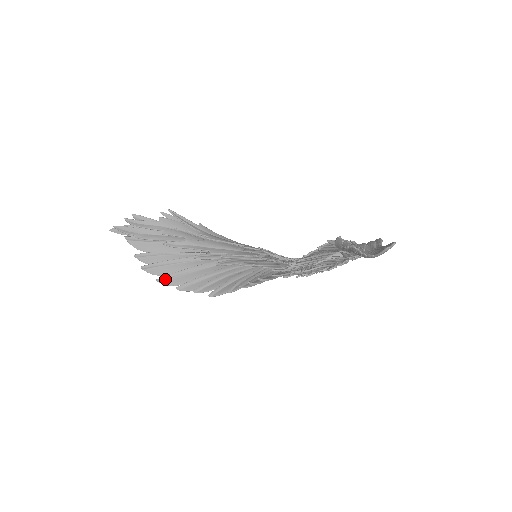
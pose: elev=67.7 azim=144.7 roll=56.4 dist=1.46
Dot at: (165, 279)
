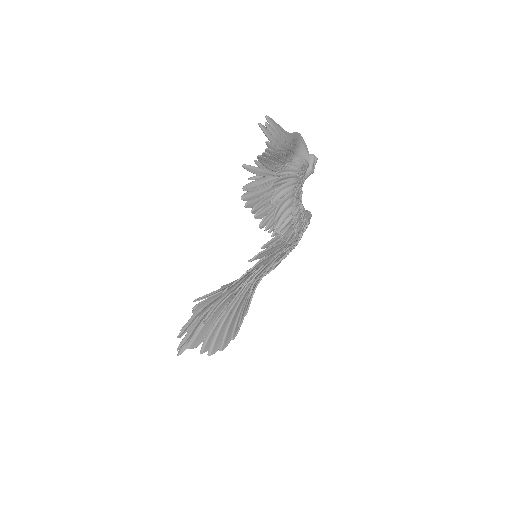
Dot at: (223, 343)
